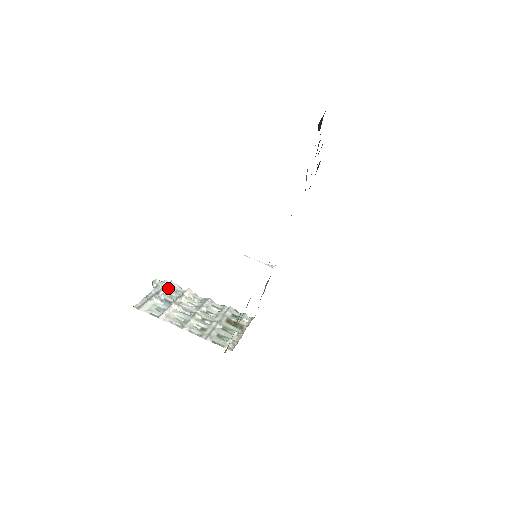
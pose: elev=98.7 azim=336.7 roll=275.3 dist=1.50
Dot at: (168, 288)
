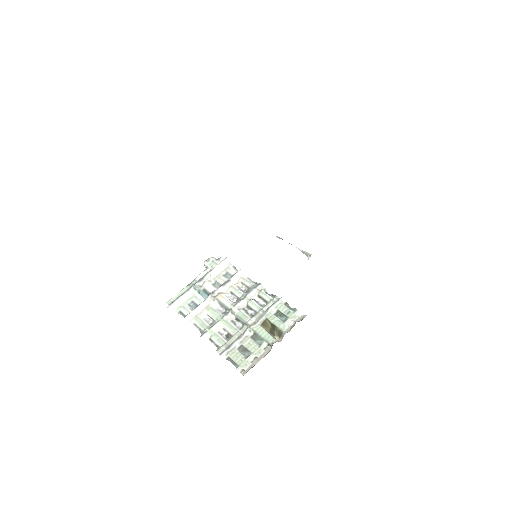
Dot at: (217, 270)
